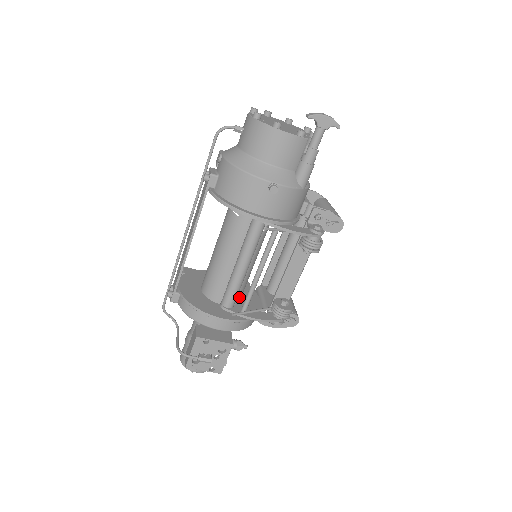
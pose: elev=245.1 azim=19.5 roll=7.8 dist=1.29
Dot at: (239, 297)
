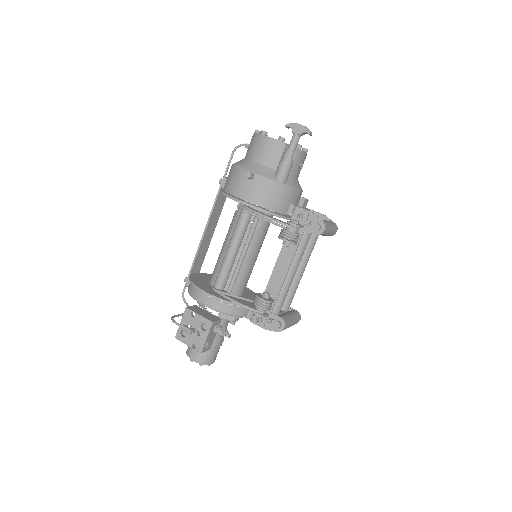
Dot at: (234, 289)
